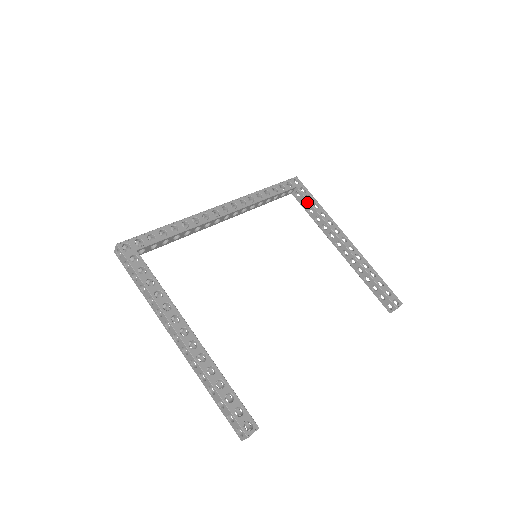
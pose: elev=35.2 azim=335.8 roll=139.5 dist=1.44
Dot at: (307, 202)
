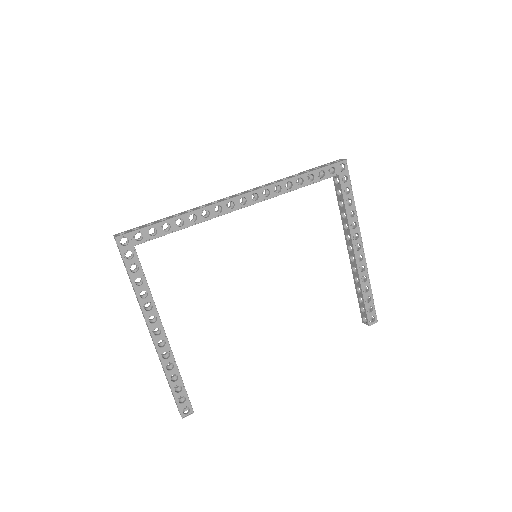
Dot at: (342, 195)
